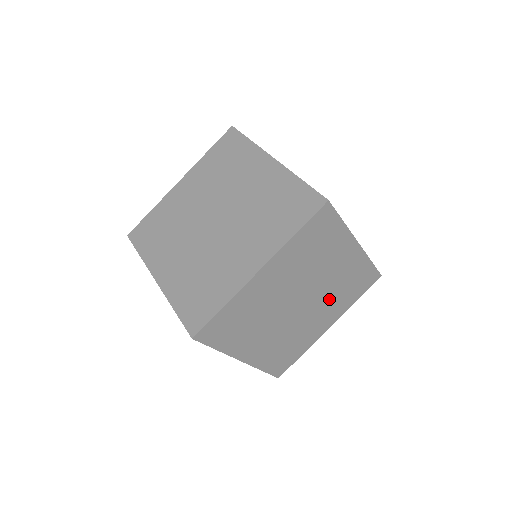
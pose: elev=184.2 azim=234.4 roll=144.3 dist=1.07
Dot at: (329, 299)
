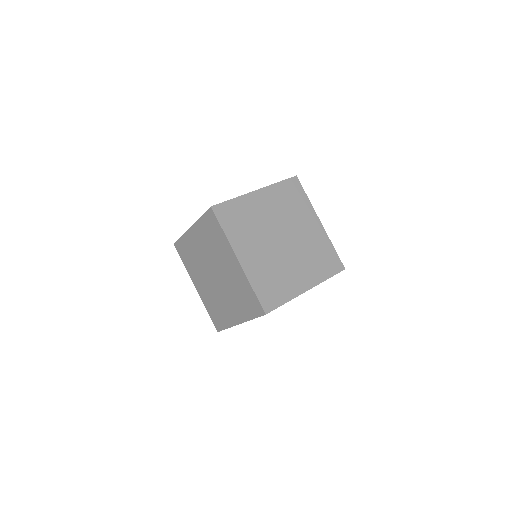
Dot at: (305, 256)
